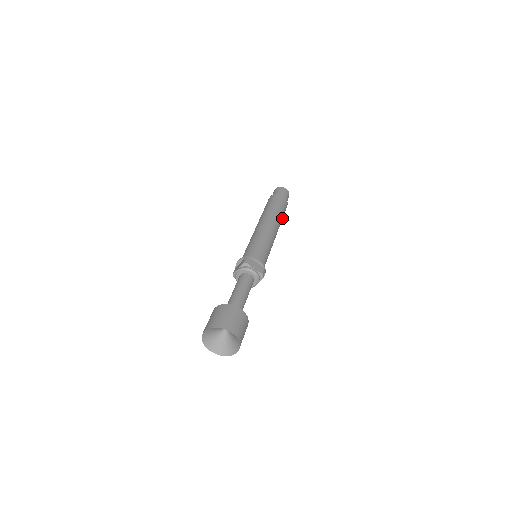
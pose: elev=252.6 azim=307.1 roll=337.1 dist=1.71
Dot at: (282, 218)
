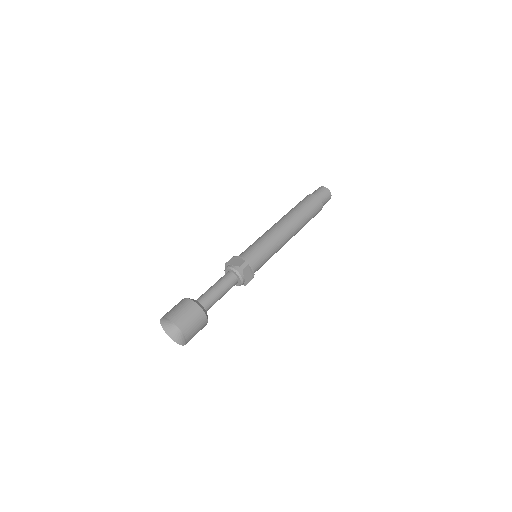
Dot at: occluded
